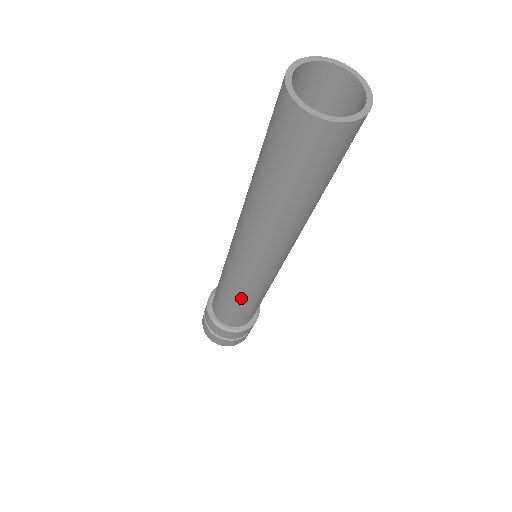
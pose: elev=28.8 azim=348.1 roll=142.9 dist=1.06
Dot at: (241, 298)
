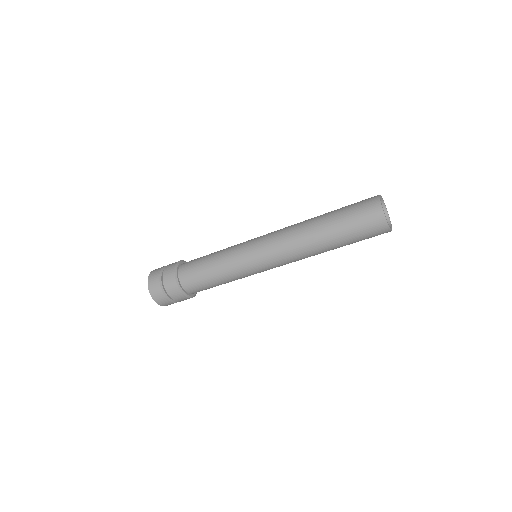
Dot at: (224, 265)
